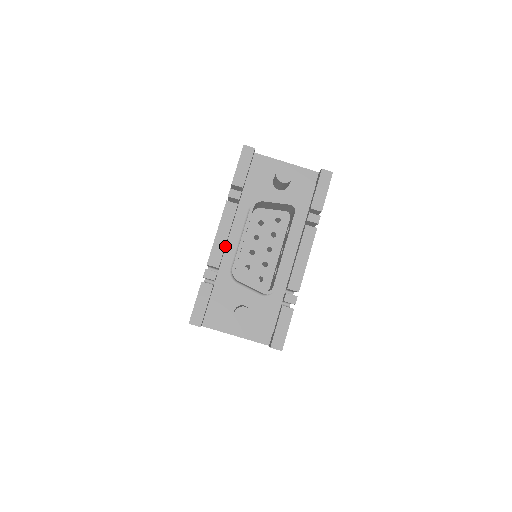
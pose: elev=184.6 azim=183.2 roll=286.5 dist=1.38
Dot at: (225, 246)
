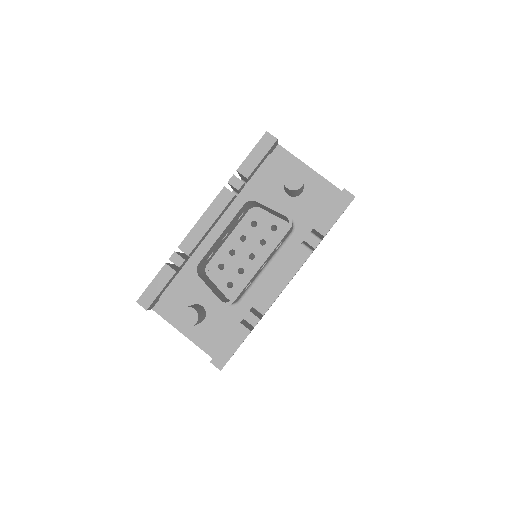
Dot at: (206, 235)
